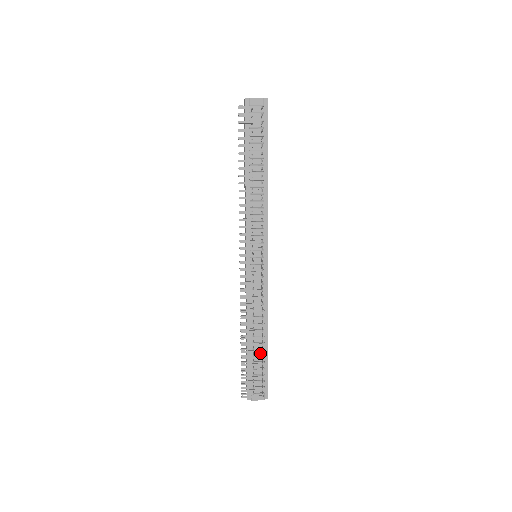
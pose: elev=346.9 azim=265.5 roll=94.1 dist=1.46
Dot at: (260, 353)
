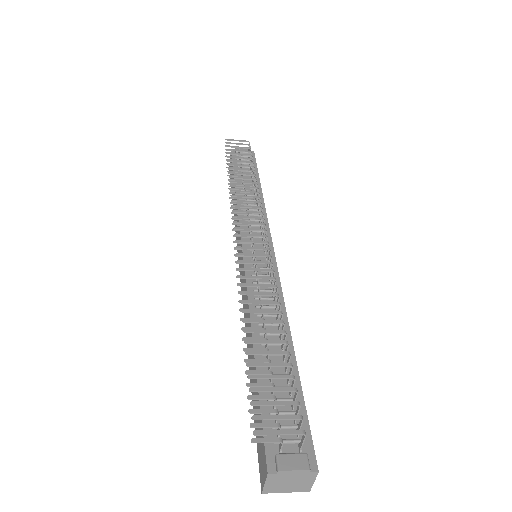
Dot at: (282, 372)
